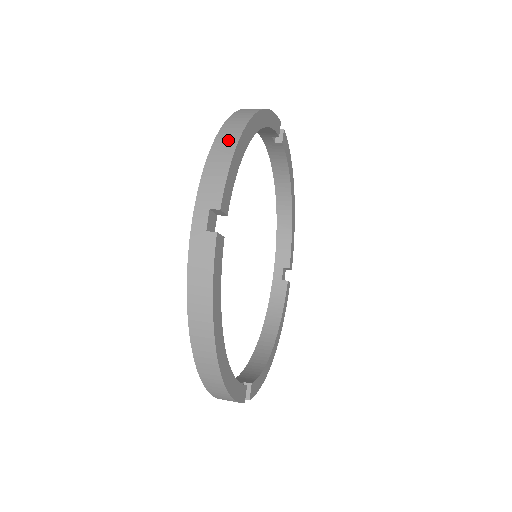
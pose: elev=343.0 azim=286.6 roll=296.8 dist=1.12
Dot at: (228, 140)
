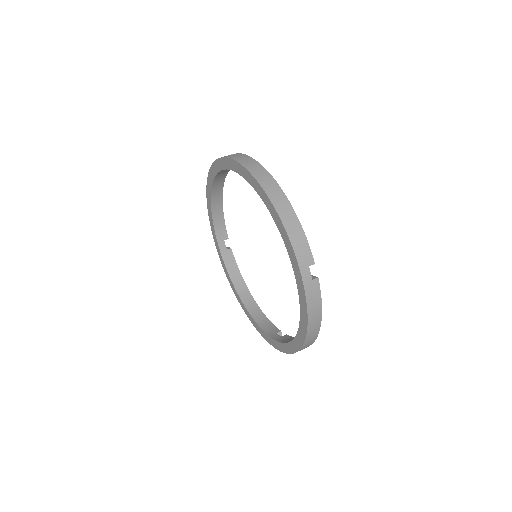
Dot at: (288, 214)
